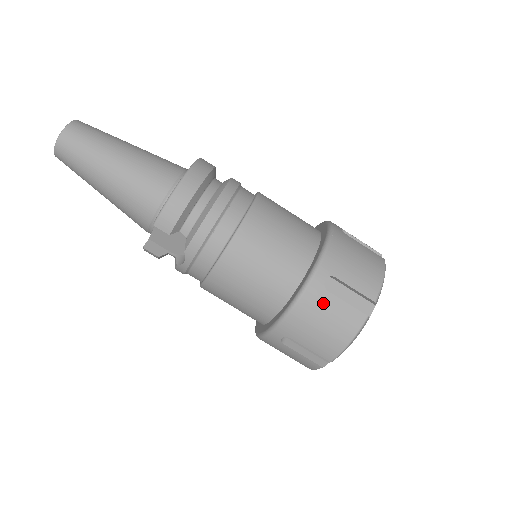
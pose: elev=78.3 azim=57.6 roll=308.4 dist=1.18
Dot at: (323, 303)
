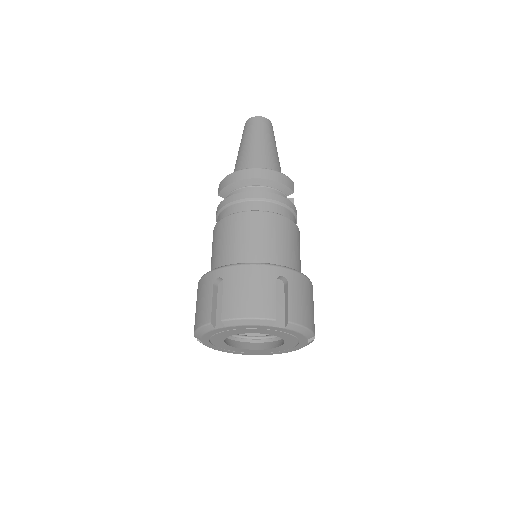
Dot at: (207, 289)
